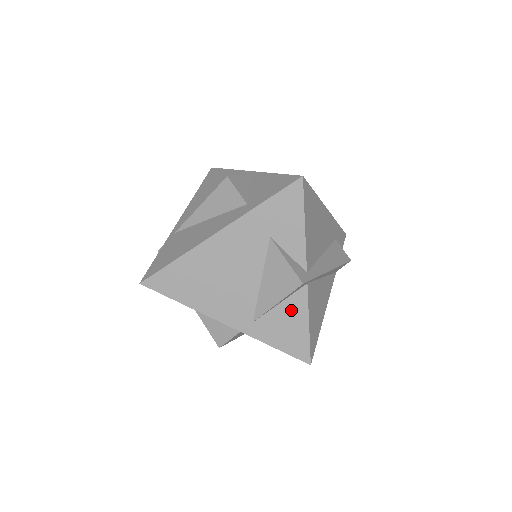
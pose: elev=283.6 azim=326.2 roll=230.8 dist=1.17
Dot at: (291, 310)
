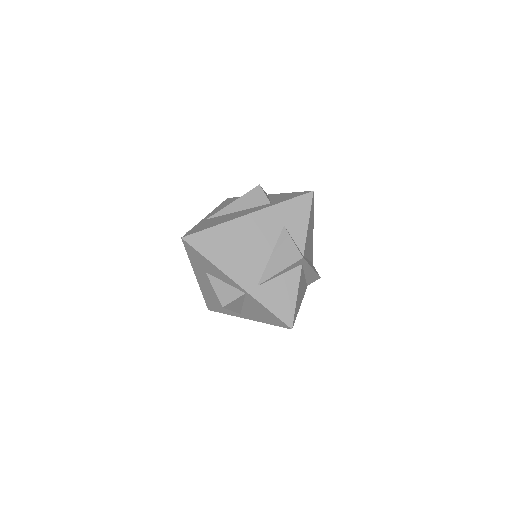
Dot at: (287, 282)
